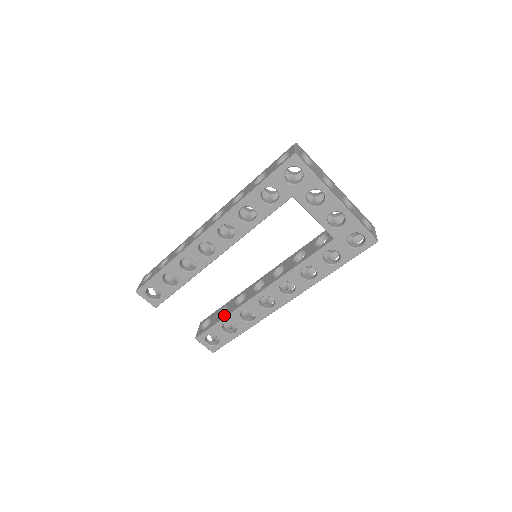
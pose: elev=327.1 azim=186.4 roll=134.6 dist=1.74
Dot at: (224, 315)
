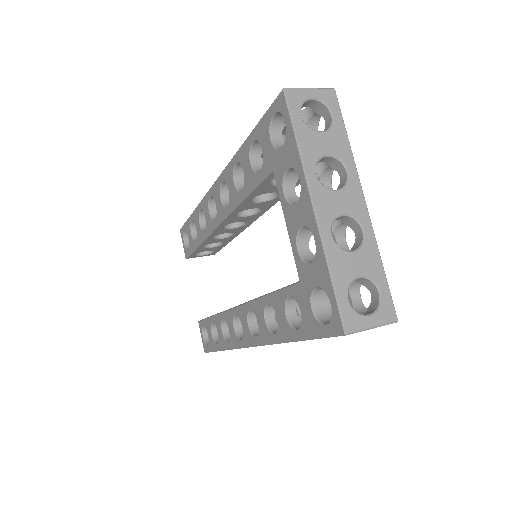
Dot at: occluded
